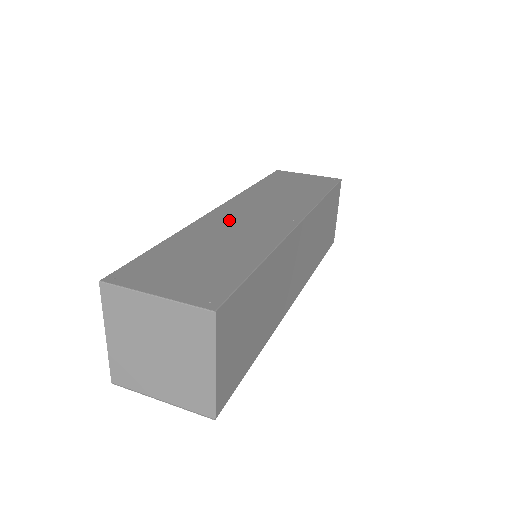
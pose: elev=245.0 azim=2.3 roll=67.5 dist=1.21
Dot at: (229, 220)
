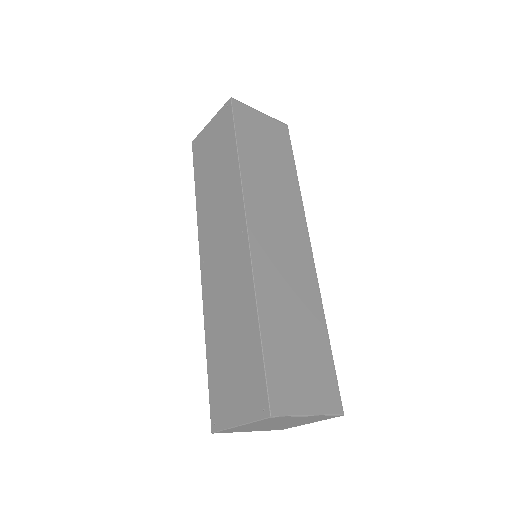
Dot at: (215, 280)
